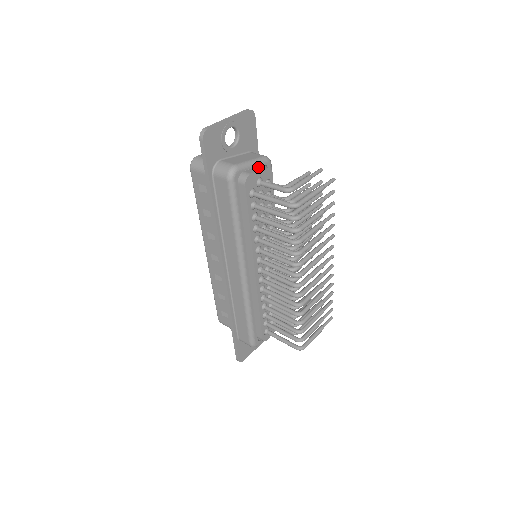
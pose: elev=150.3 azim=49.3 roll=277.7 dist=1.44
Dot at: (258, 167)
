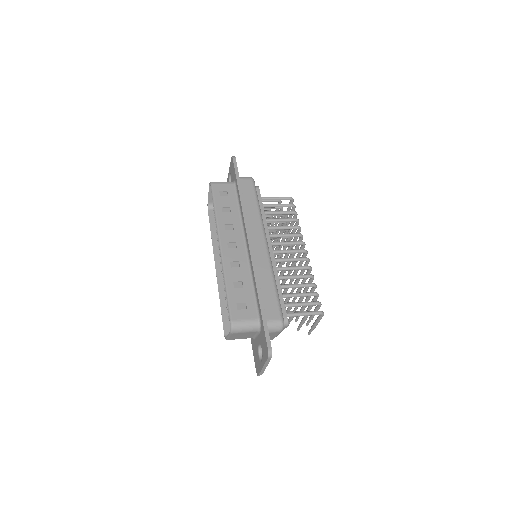
Dot at: occluded
